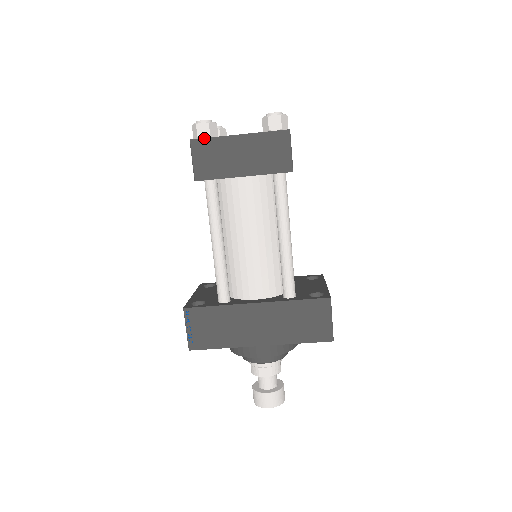
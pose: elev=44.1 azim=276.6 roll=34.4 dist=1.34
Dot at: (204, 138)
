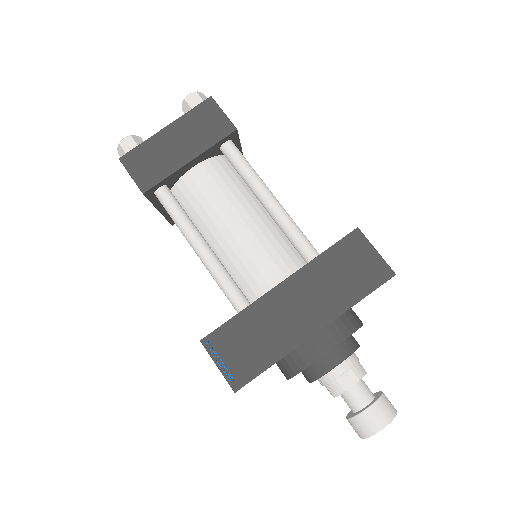
Dot at: (132, 149)
